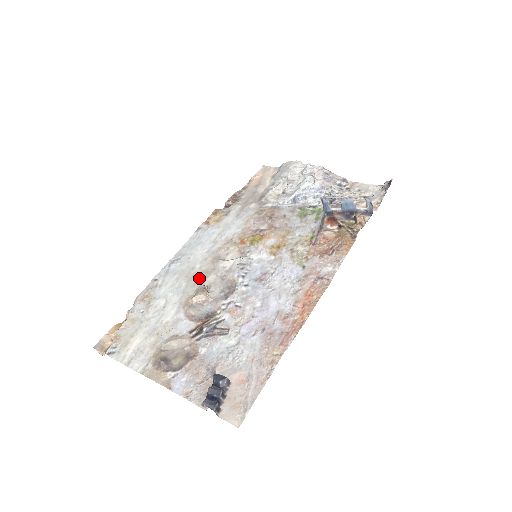
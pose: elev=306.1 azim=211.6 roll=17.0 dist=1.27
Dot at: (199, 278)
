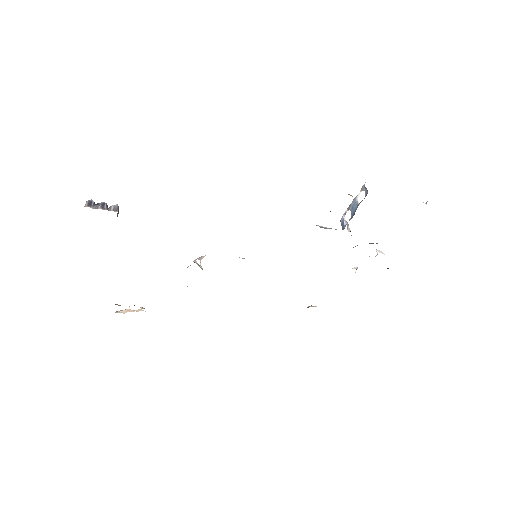
Dot at: occluded
